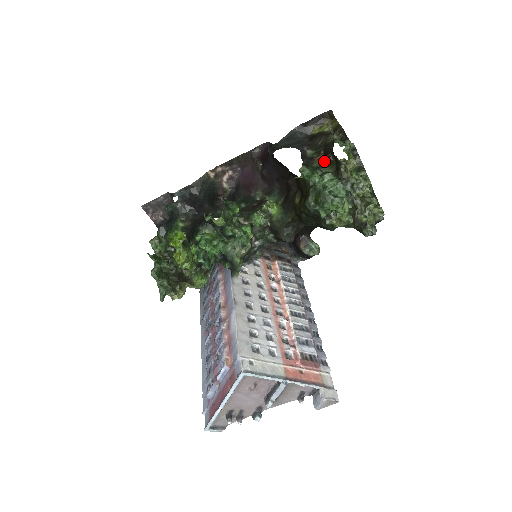
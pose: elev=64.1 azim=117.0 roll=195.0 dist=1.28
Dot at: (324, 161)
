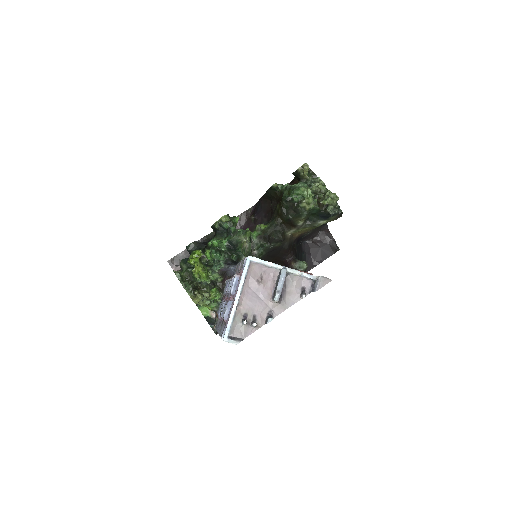
Dot at: (291, 184)
